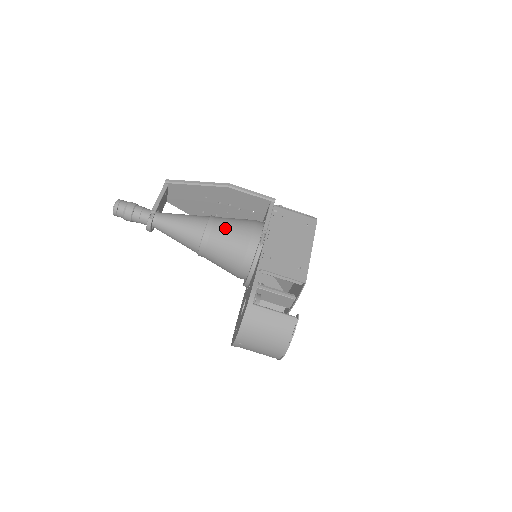
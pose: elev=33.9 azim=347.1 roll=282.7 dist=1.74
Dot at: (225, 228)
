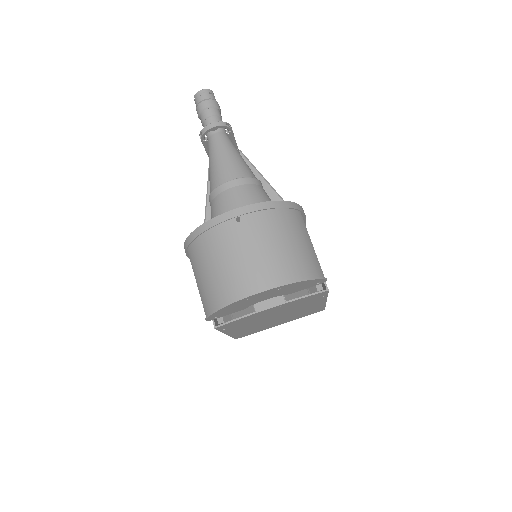
Dot at: occluded
